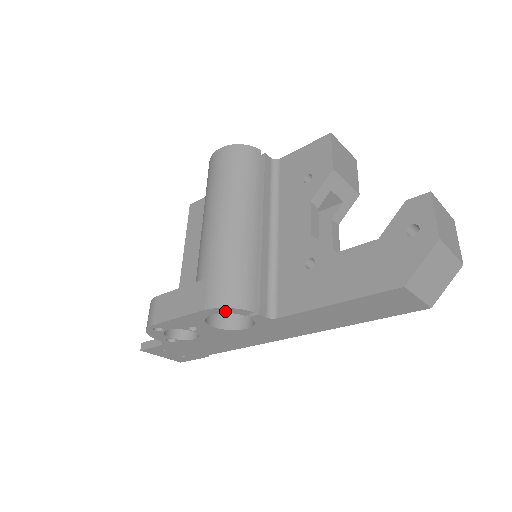
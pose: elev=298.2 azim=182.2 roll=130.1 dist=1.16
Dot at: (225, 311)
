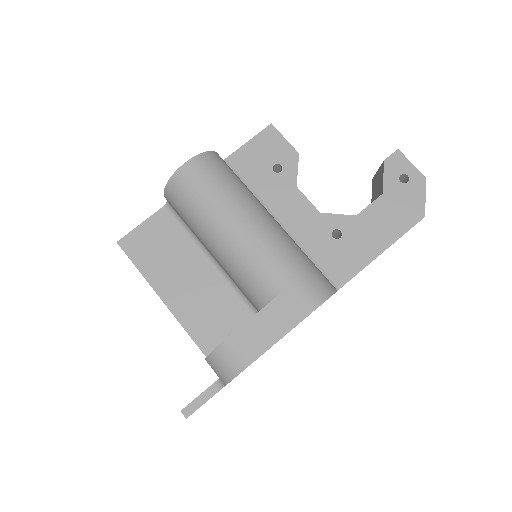
Dot at: occluded
